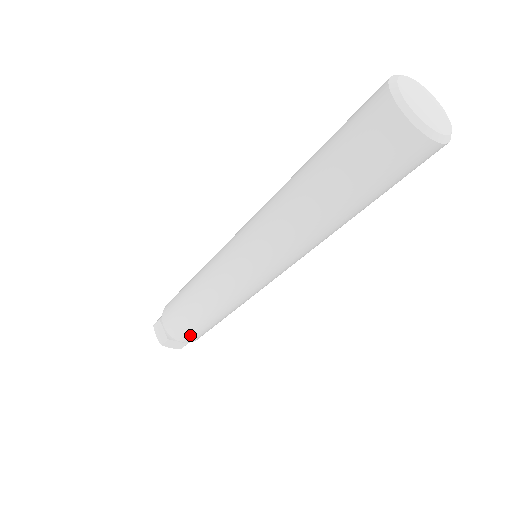
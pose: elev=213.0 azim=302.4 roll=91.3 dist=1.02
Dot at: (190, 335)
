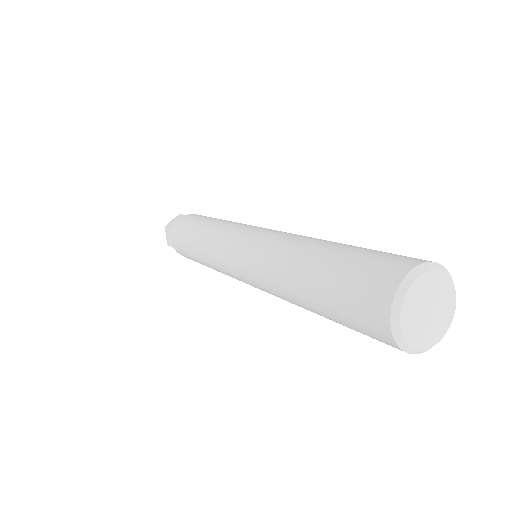
Dot at: occluded
